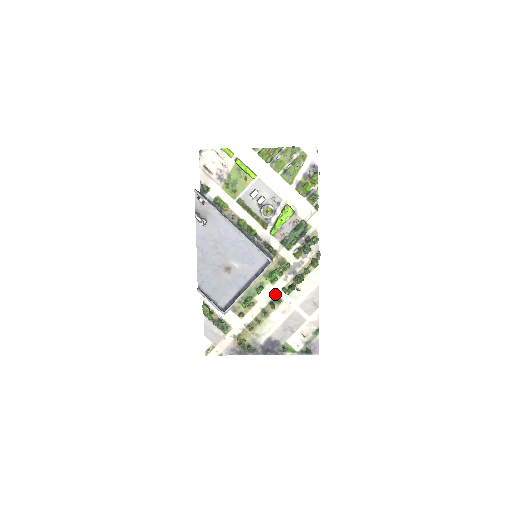
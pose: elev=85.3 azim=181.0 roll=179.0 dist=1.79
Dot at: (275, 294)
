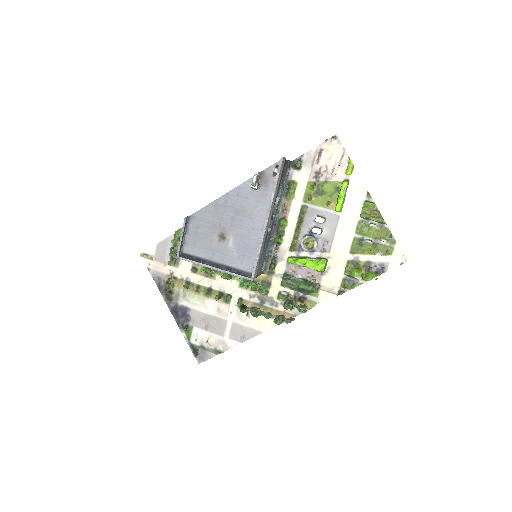
Dot at: (231, 293)
